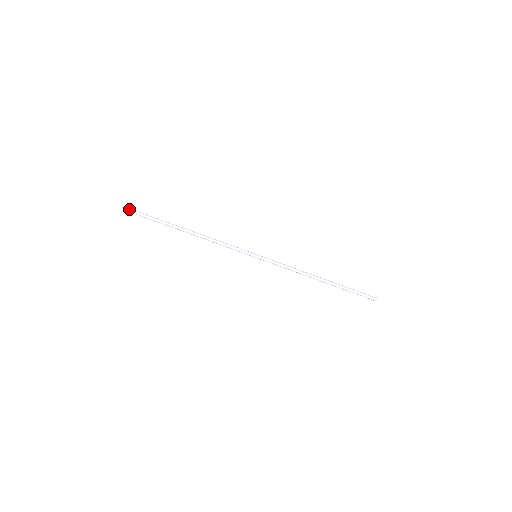
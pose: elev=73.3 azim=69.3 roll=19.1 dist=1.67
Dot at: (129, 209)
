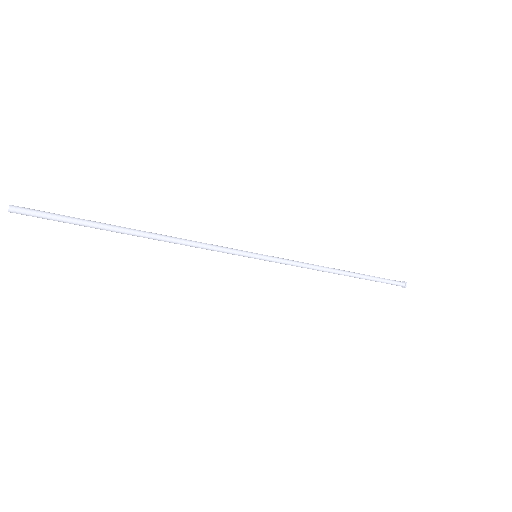
Dot at: (14, 208)
